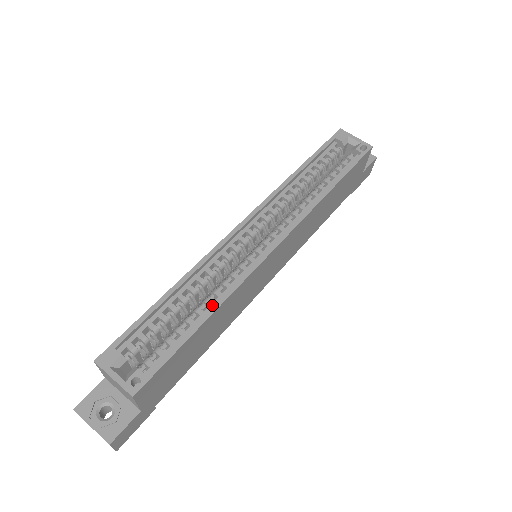
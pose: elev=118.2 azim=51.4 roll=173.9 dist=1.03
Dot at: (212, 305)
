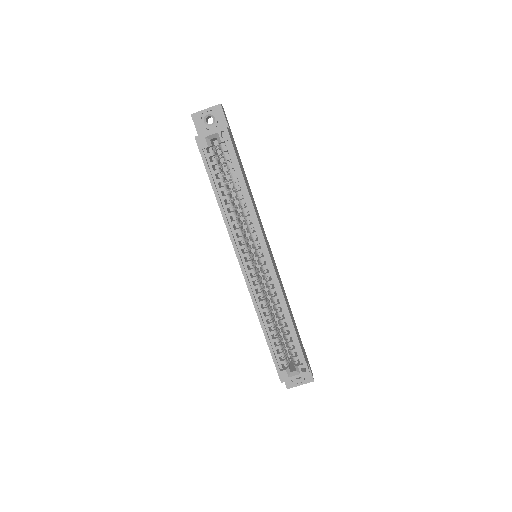
Dot at: (284, 313)
